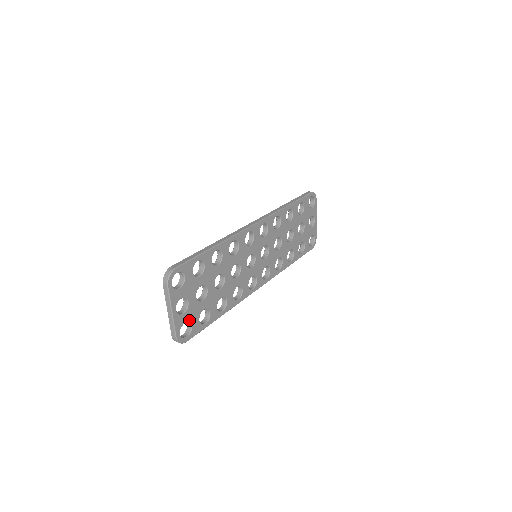
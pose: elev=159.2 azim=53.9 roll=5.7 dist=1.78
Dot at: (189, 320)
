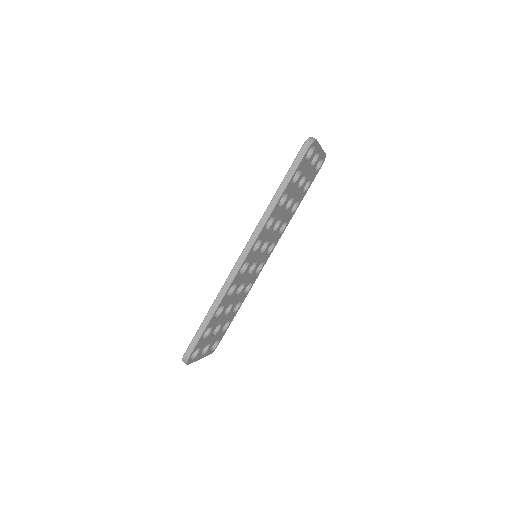
Dot at: (214, 343)
